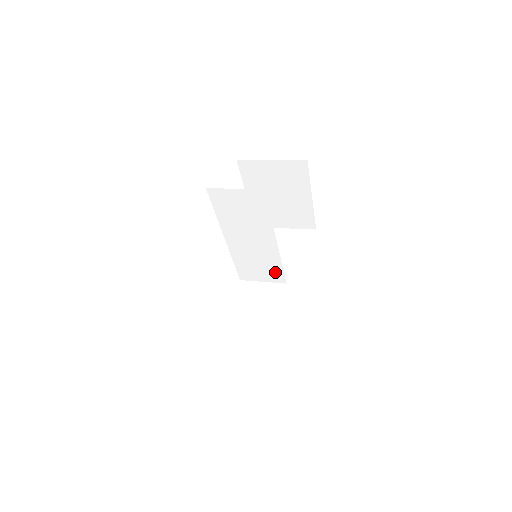
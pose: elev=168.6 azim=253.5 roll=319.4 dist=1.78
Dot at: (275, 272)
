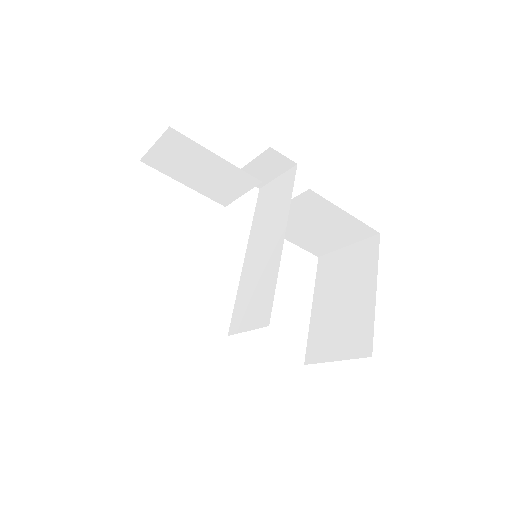
Dot at: (266, 302)
